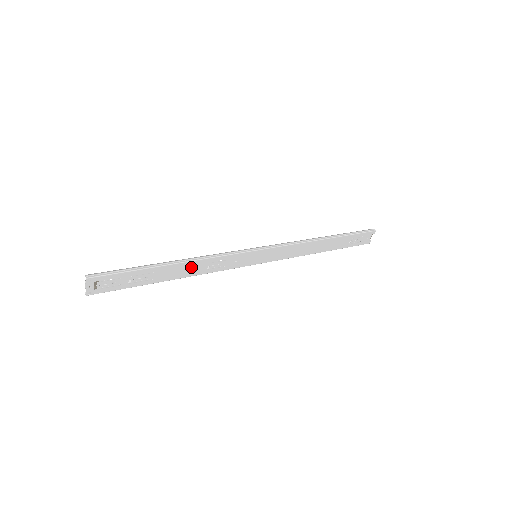
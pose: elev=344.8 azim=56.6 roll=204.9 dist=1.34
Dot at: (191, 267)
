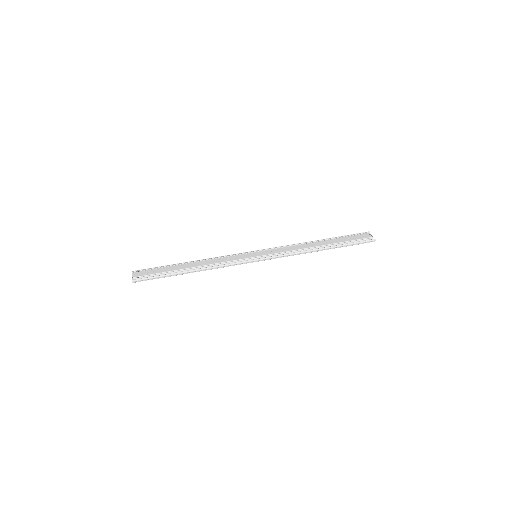
Dot at: (203, 267)
